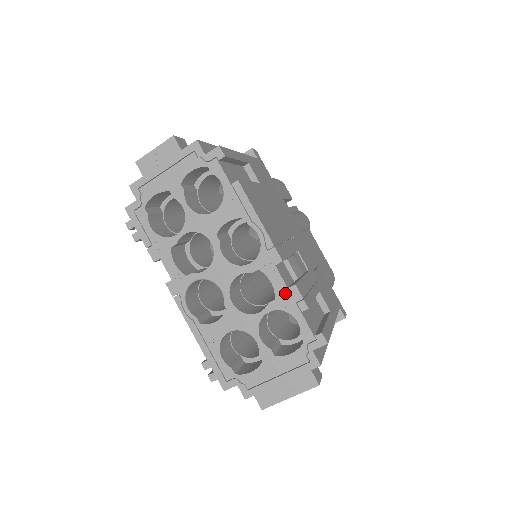
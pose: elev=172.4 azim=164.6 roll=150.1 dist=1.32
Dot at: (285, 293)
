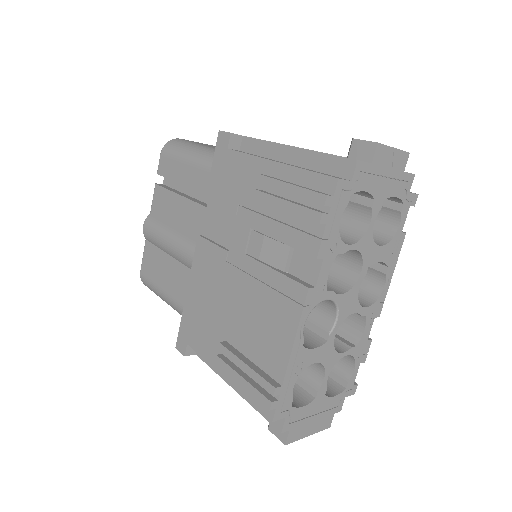
Dot at: (364, 344)
